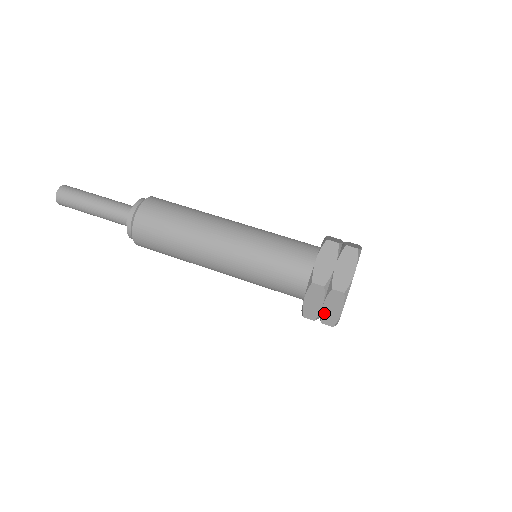
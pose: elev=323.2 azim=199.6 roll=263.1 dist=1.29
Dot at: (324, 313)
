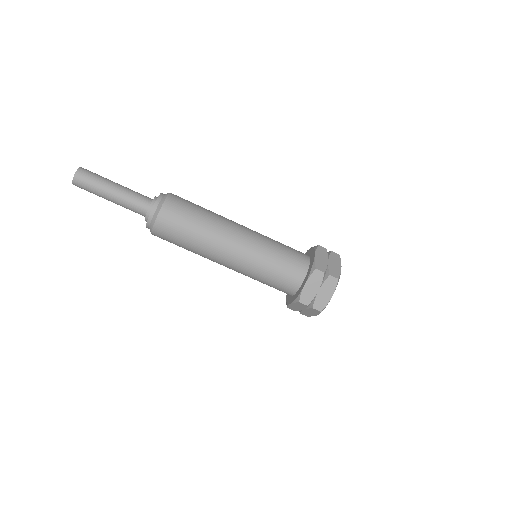
Dot at: (317, 298)
